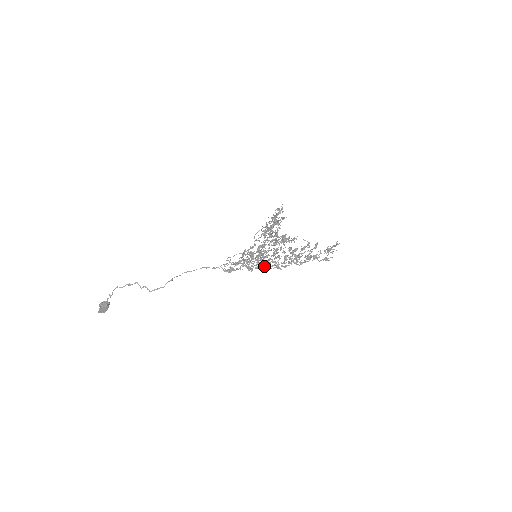
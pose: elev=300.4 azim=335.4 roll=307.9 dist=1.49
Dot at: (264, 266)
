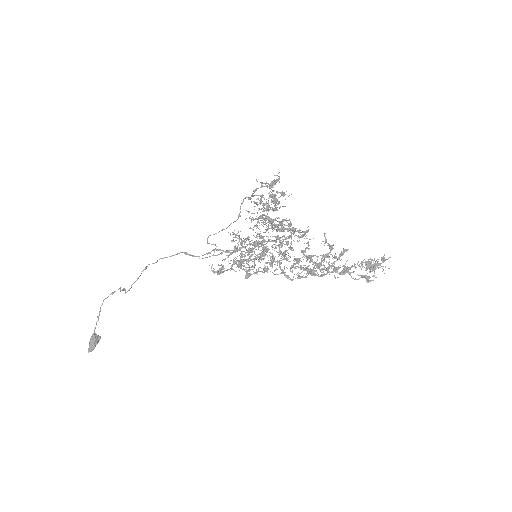
Dot at: (265, 270)
